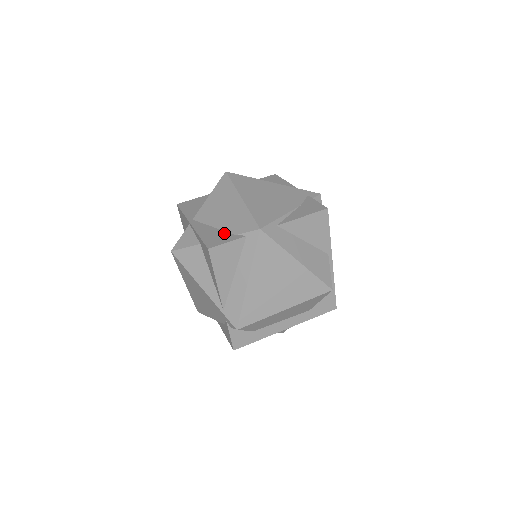
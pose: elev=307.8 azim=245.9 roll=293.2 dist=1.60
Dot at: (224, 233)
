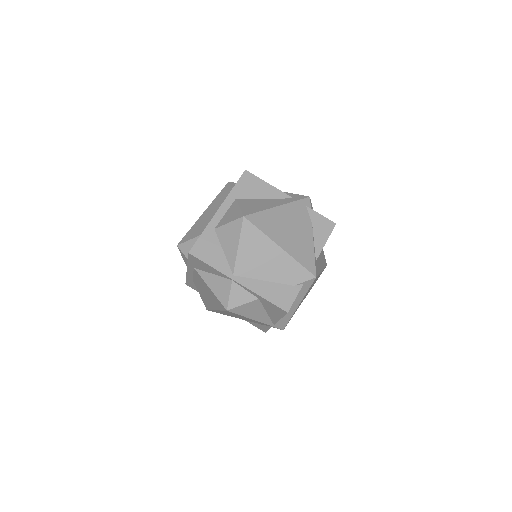
Dot at: (282, 287)
